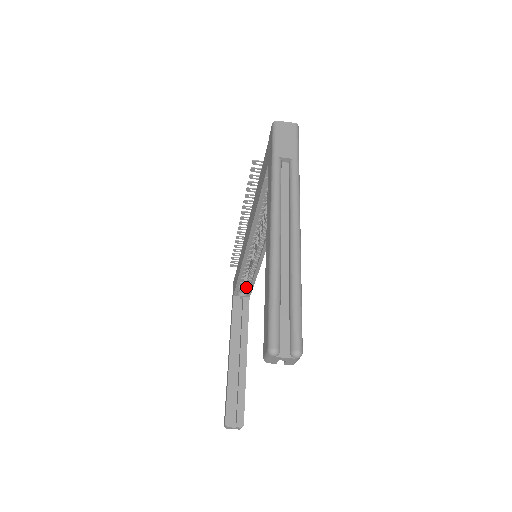
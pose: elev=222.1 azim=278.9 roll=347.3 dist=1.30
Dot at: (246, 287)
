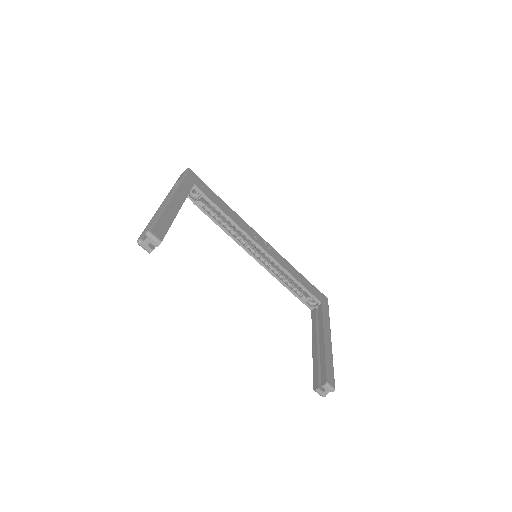
Dot at: occluded
